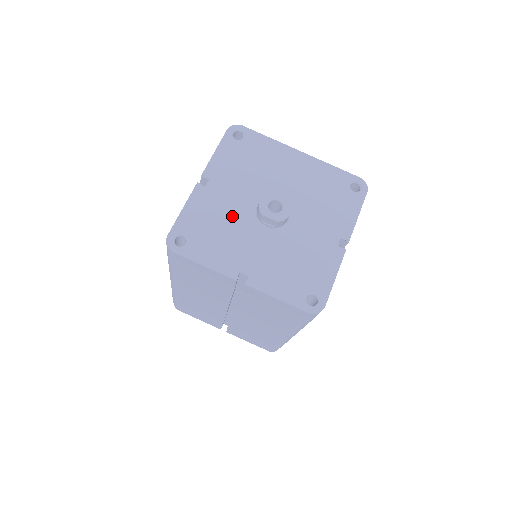
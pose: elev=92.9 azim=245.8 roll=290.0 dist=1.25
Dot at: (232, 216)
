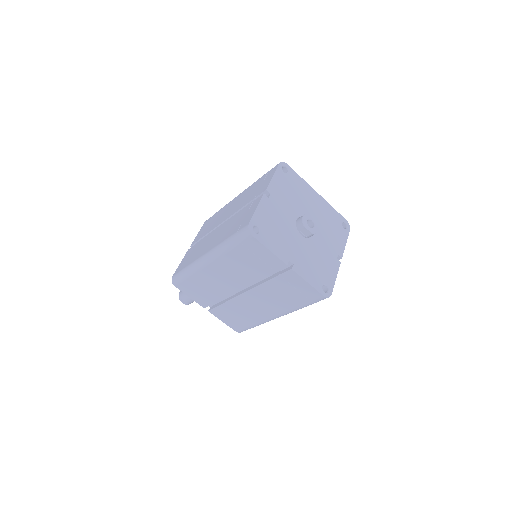
Dot at: (284, 222)
